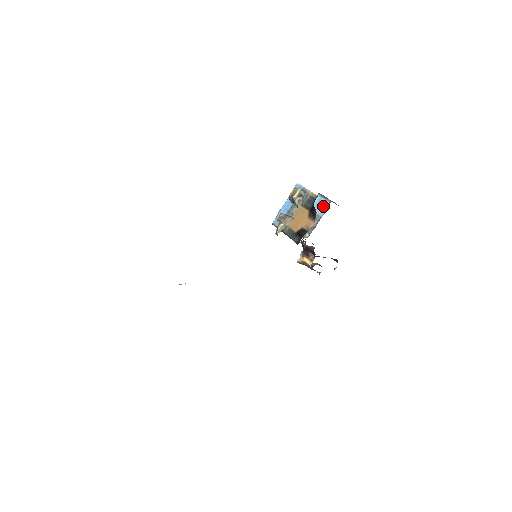
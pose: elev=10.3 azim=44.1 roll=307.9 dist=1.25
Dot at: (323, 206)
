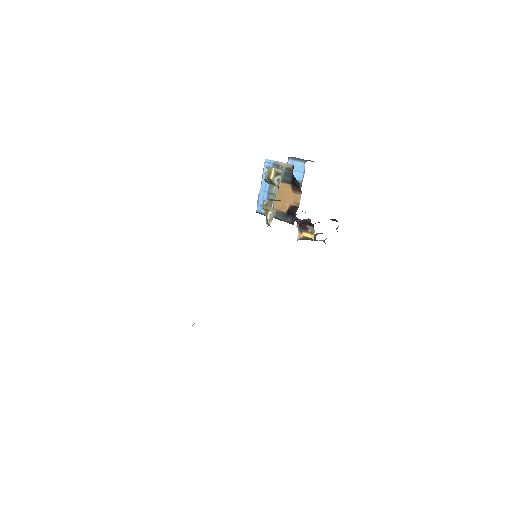
Dot at: (299, 169)
